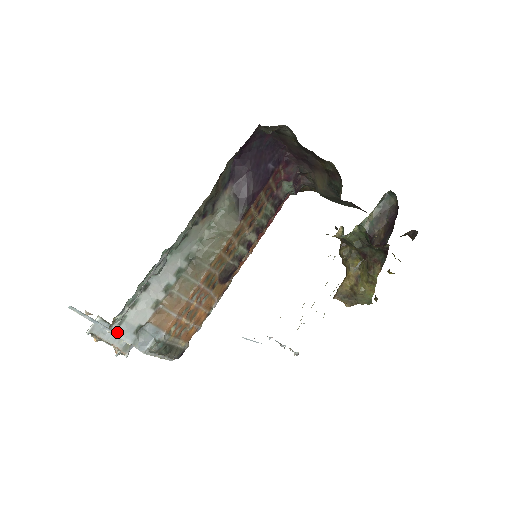
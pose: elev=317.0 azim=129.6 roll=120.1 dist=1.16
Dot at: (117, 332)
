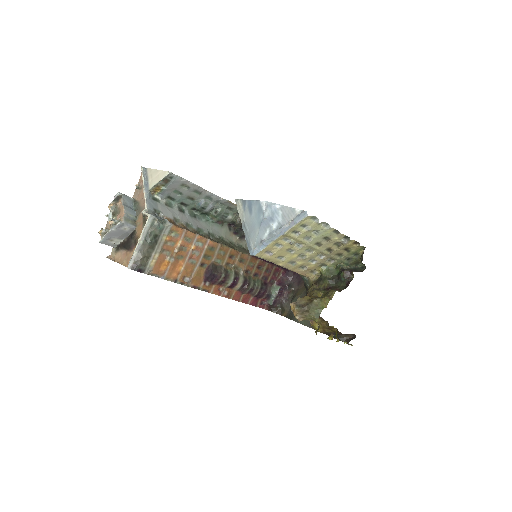
Dot at: (148, 198)
